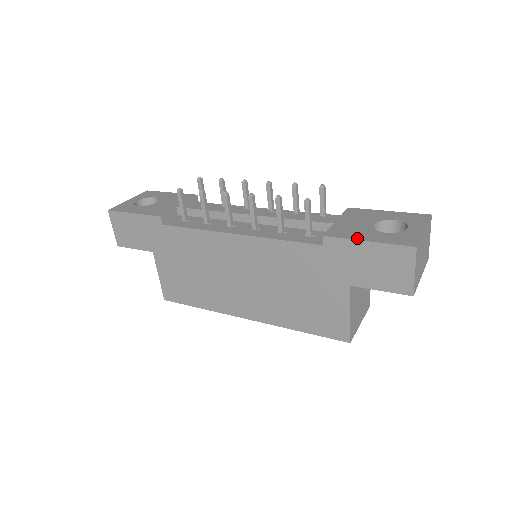
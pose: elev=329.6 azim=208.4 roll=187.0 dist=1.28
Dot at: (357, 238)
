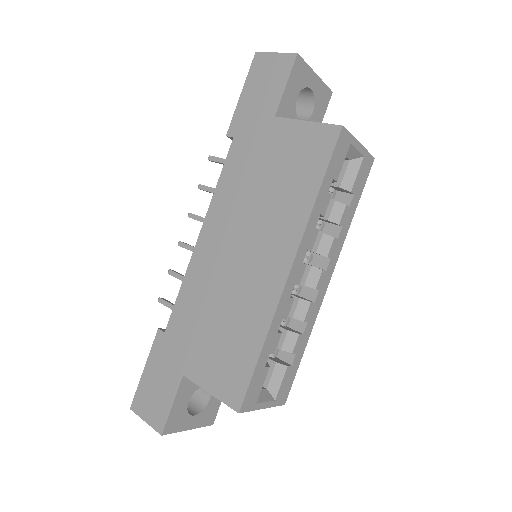
Dot at: (238, 106)
